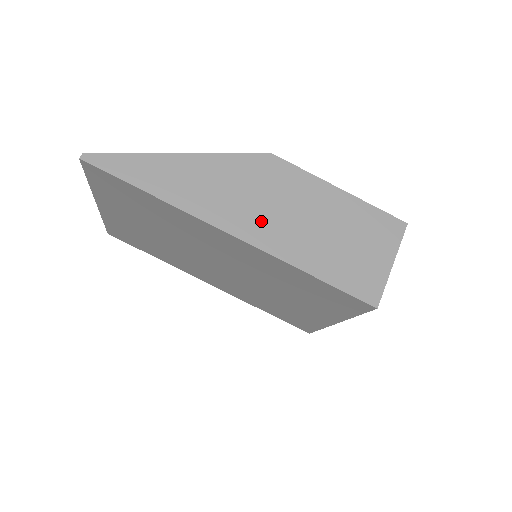
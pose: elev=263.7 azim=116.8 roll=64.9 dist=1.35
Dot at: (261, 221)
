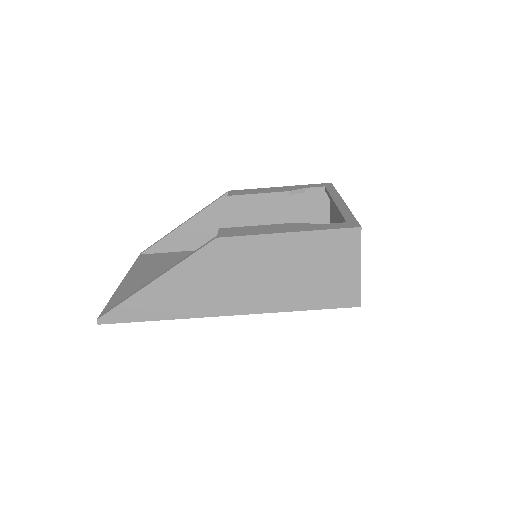
Dot at: (242, 295)
